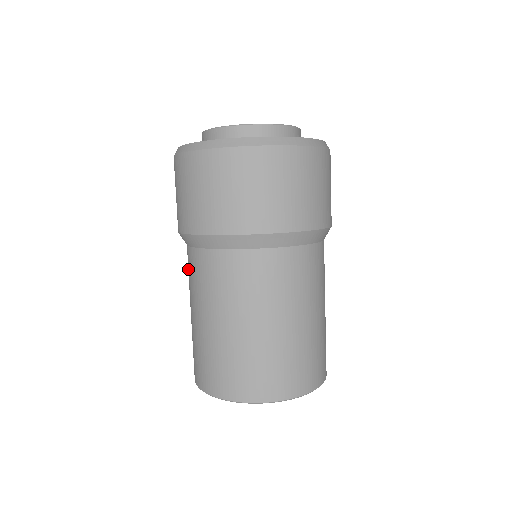
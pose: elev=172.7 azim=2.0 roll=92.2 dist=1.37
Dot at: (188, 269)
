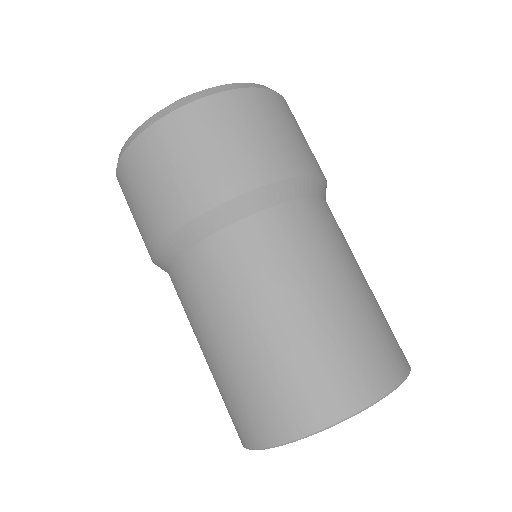
Dot at: occluded
